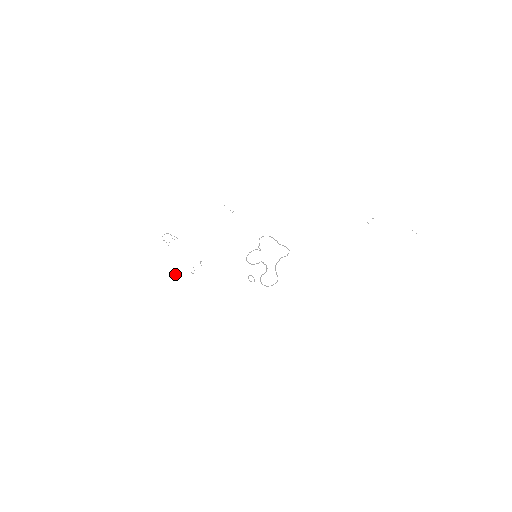
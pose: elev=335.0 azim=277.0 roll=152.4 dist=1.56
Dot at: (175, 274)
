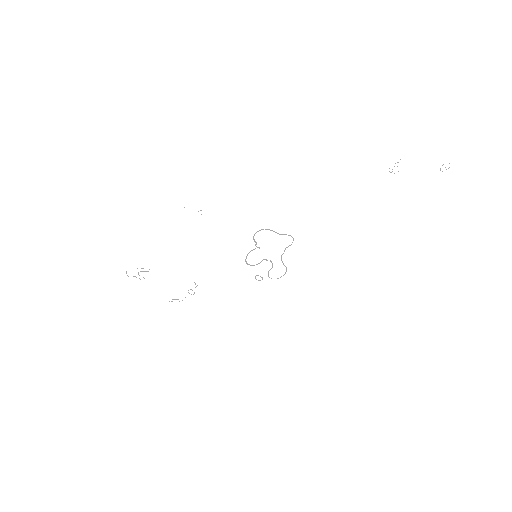
Dot at: occluded
